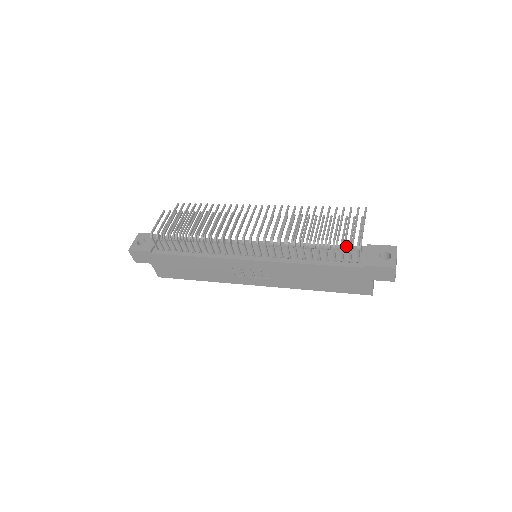
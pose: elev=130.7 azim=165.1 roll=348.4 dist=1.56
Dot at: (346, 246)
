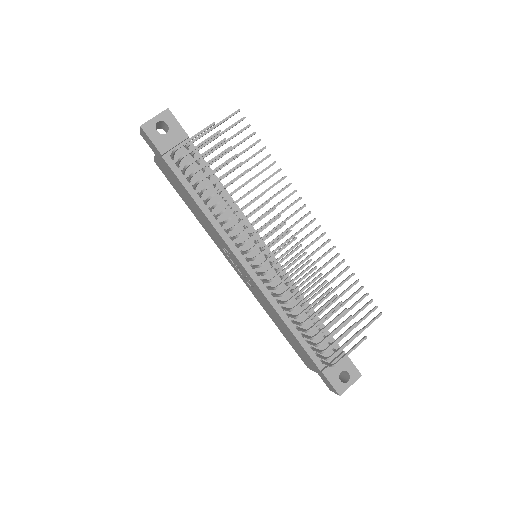
Dot at: occluded
